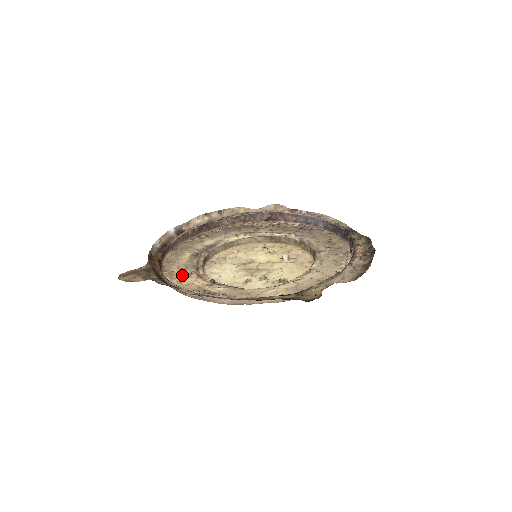
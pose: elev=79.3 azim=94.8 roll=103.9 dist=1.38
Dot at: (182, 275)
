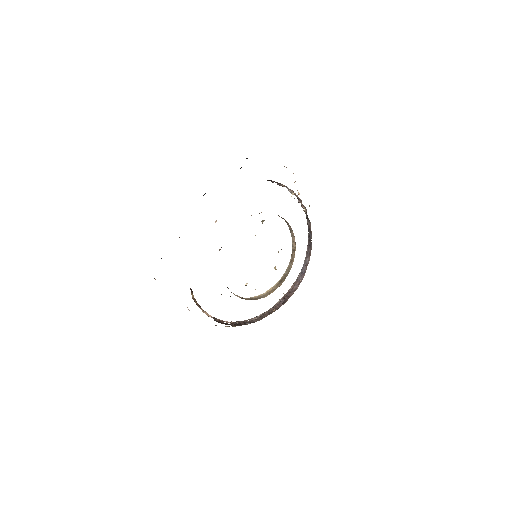
Dot at: occluded
